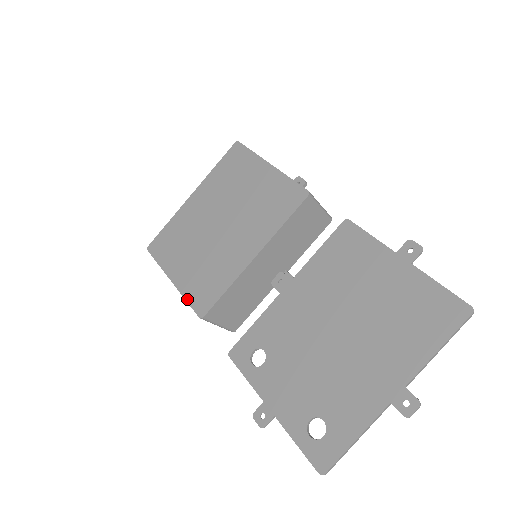
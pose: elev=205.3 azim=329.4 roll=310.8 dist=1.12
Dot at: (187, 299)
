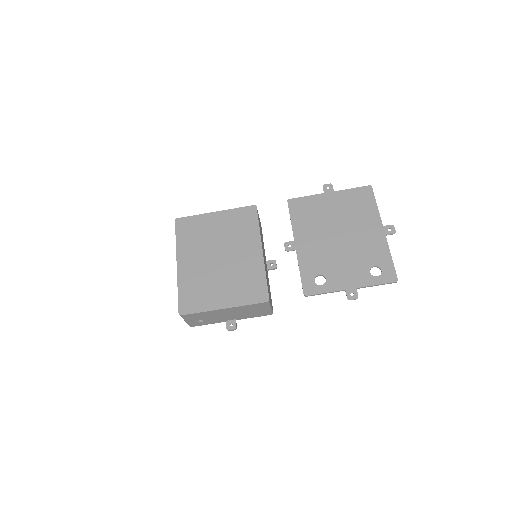
Dot at: (247, 304)
